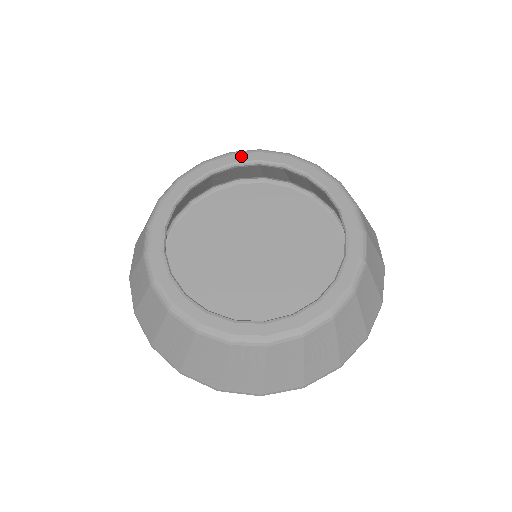
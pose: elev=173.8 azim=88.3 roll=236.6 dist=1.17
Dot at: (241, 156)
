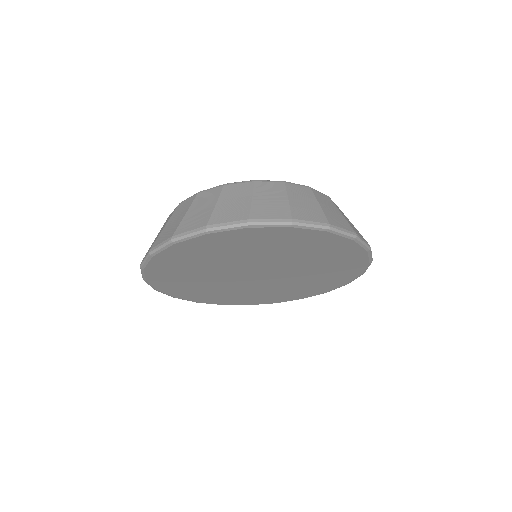
Dot at: occluded
